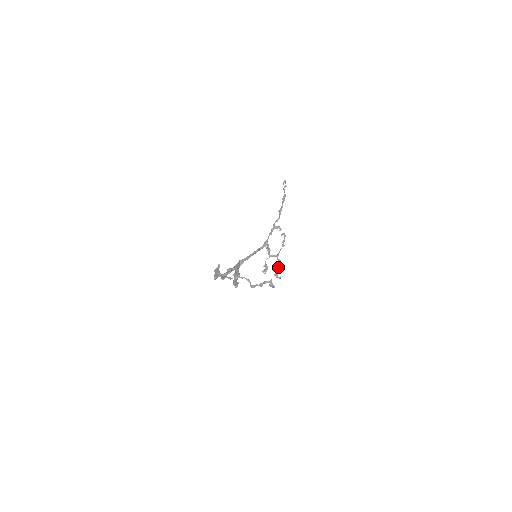
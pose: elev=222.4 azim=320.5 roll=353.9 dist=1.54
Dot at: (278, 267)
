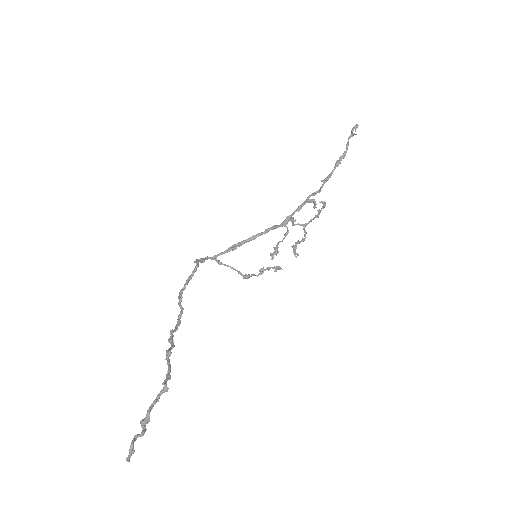
Dot at: (299, 242)
